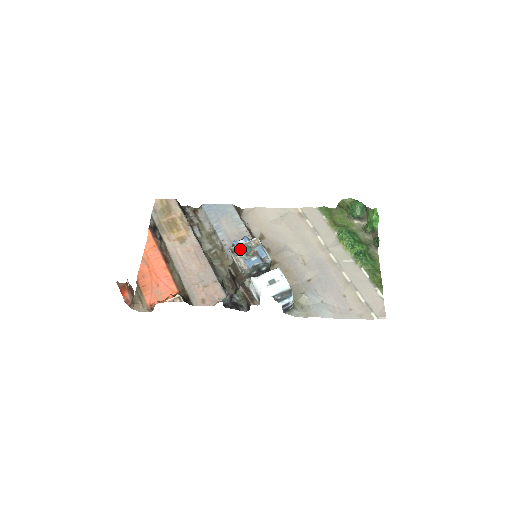
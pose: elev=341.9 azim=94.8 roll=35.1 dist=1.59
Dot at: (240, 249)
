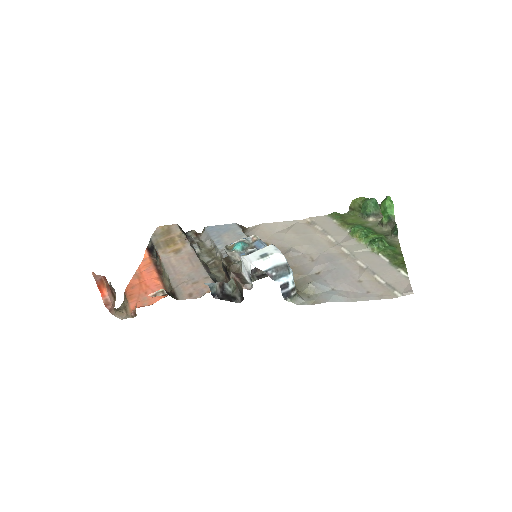
Dot at: (235, 244)
